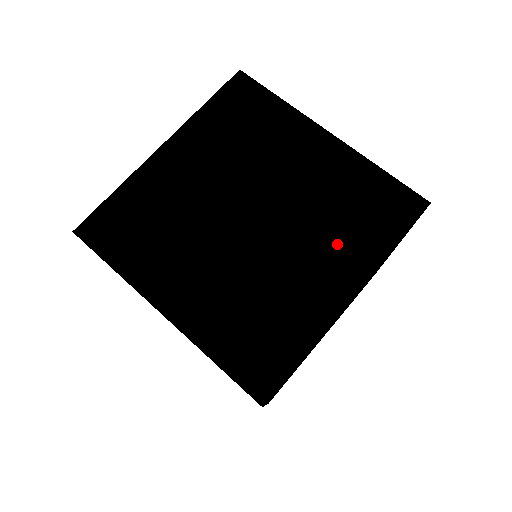
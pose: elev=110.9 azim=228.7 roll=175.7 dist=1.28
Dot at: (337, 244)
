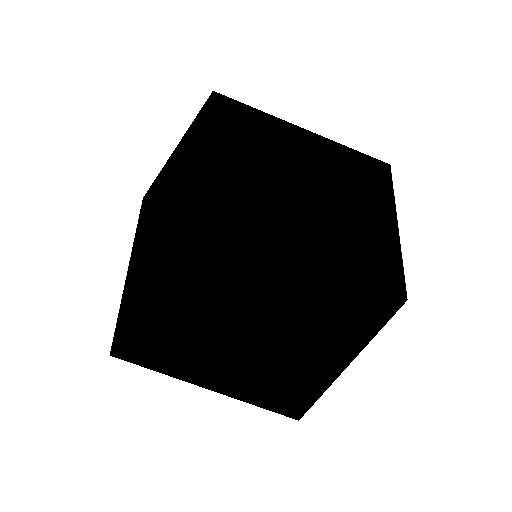
Dot at: (321, 341)
